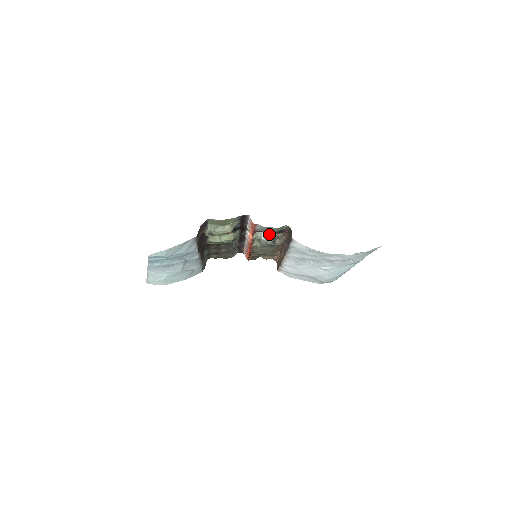
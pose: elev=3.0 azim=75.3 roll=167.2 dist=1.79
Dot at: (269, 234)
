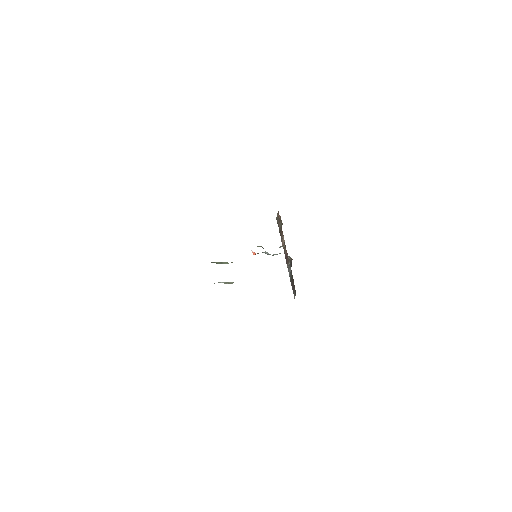
Dot at: occluded
